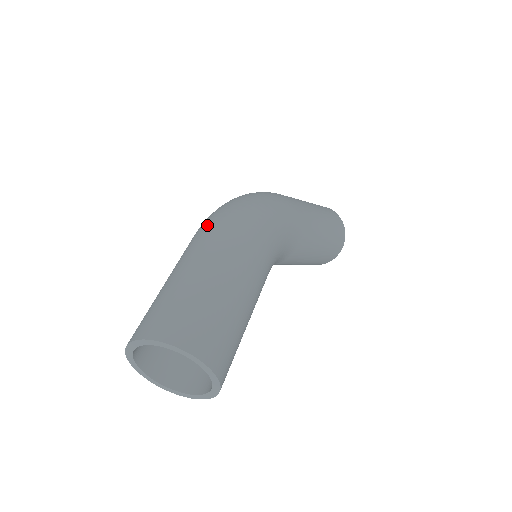
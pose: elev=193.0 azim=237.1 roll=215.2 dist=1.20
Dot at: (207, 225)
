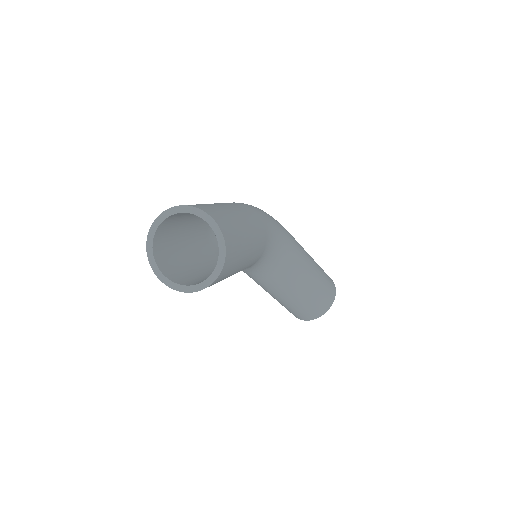
Dot at: occluded
